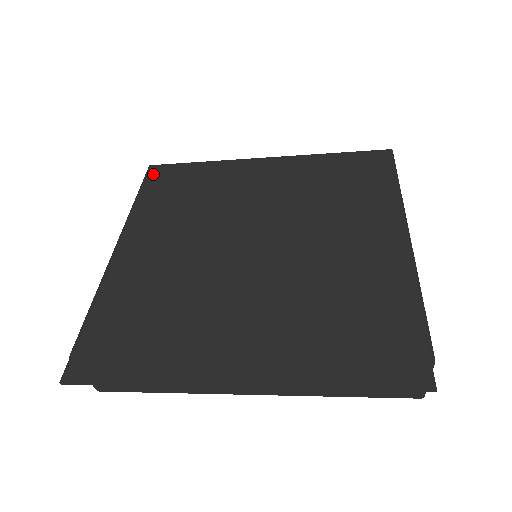
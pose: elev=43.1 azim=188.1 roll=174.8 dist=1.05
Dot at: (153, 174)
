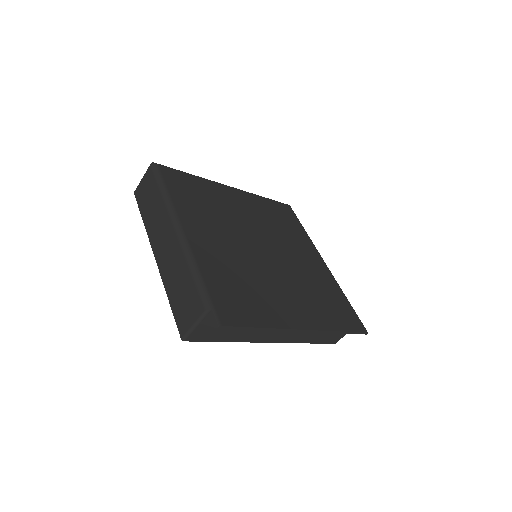
Dot at: (165, 173)
